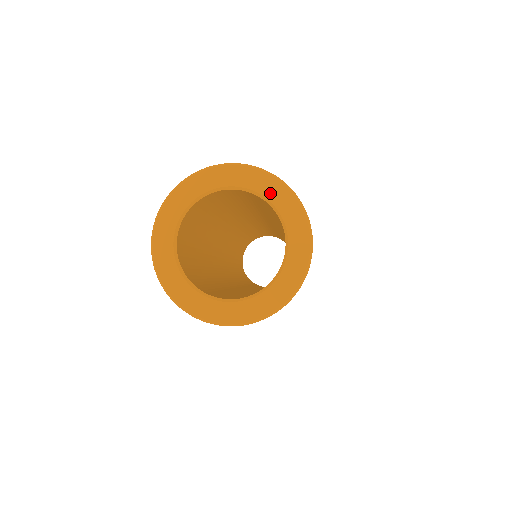
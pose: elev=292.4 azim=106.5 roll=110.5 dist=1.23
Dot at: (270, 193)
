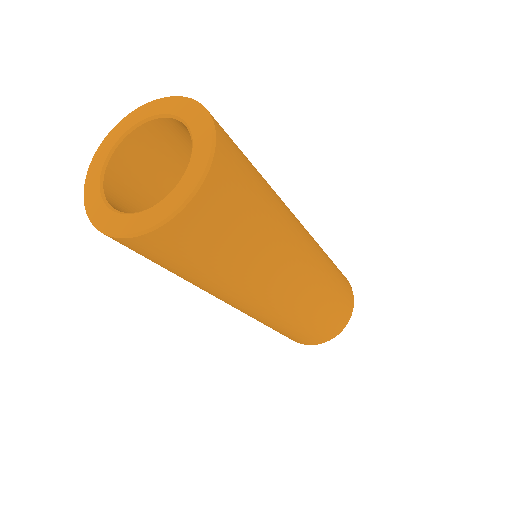
Dot at: (197, 130)
